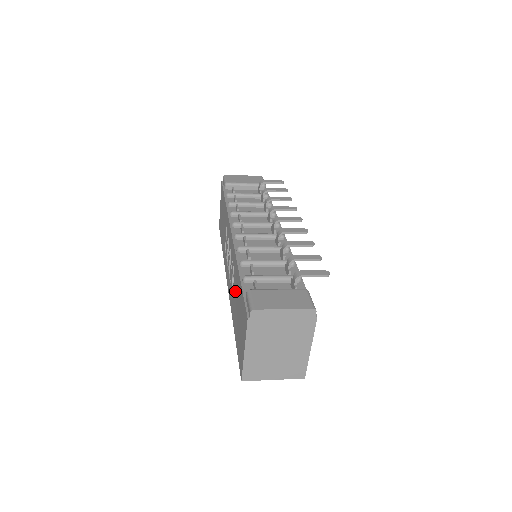
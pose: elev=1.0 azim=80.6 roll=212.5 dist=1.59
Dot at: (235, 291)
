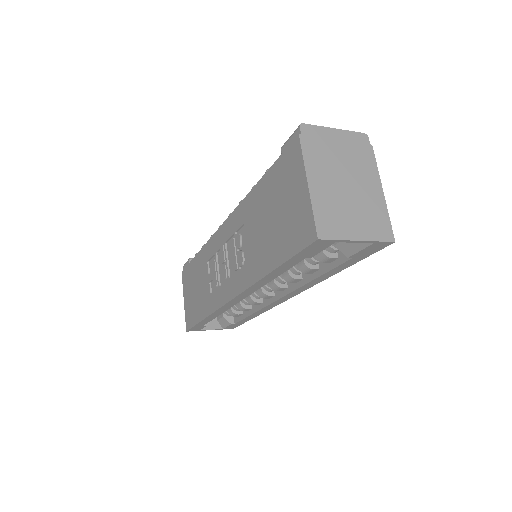
Dot at: (255, 227)
